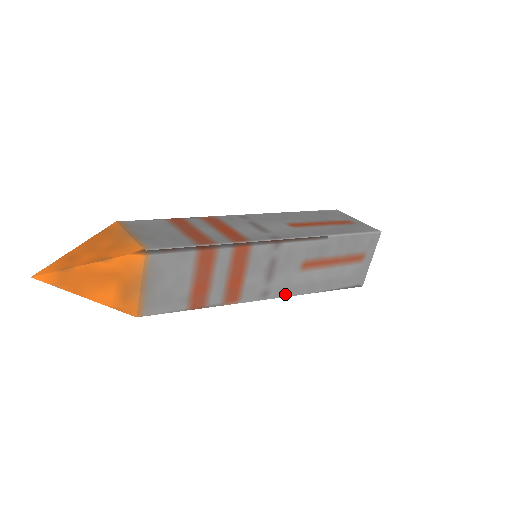
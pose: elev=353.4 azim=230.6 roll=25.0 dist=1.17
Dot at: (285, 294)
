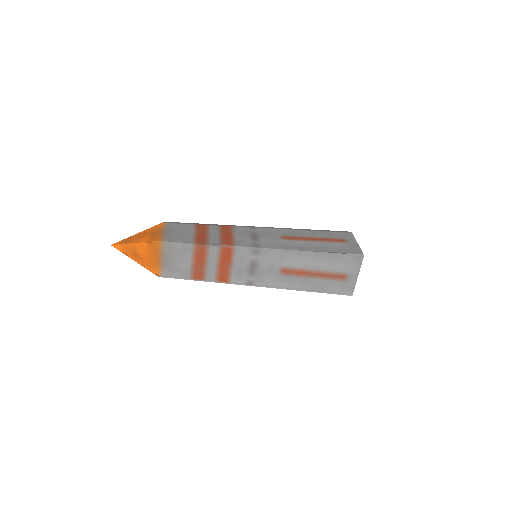
Dot at: (276, 248)
